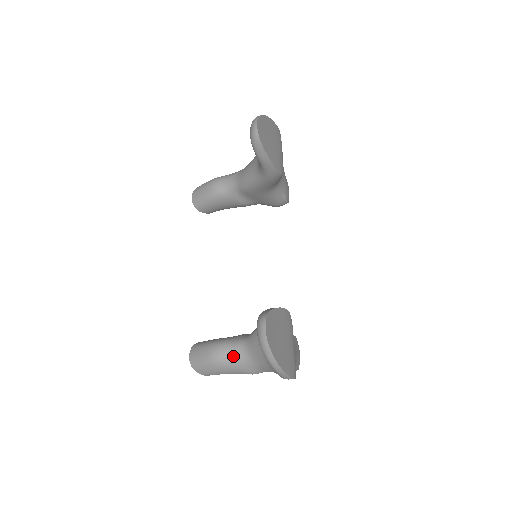
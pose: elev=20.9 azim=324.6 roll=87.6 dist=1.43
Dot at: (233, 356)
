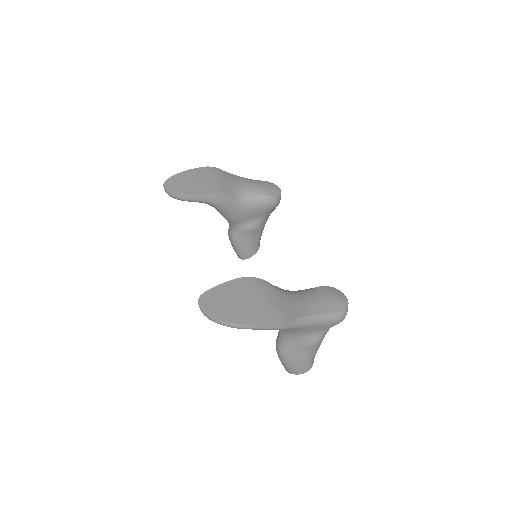
Dot at: (283, 341)
